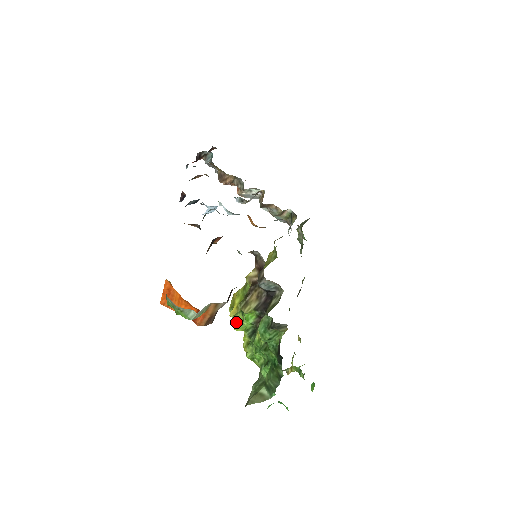
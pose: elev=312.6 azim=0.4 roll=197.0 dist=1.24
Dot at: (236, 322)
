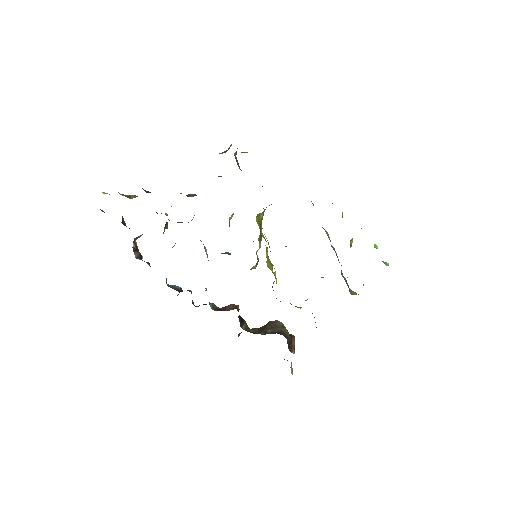
Dot at: occluded
